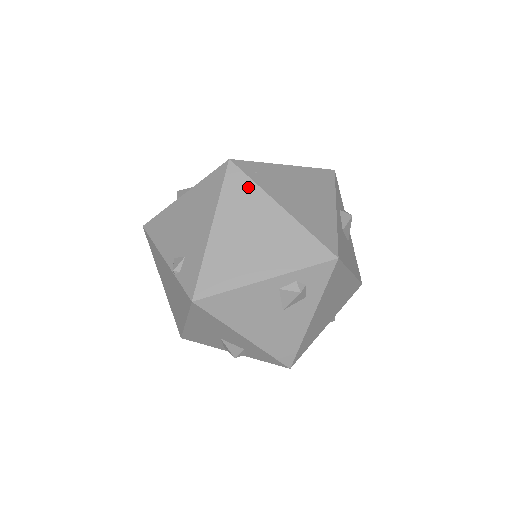
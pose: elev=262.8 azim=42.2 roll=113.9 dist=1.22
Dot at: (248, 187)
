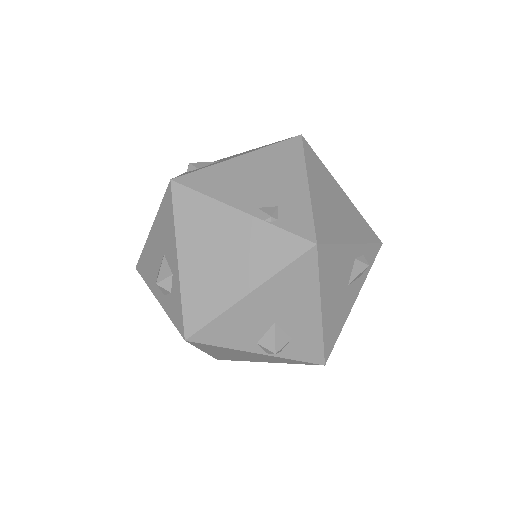
Dot at: (320, 163)
